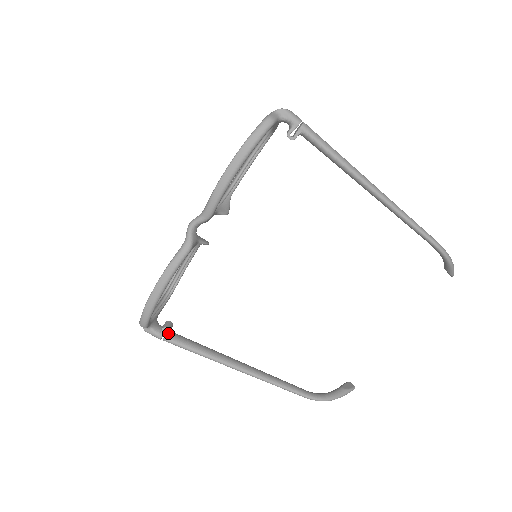
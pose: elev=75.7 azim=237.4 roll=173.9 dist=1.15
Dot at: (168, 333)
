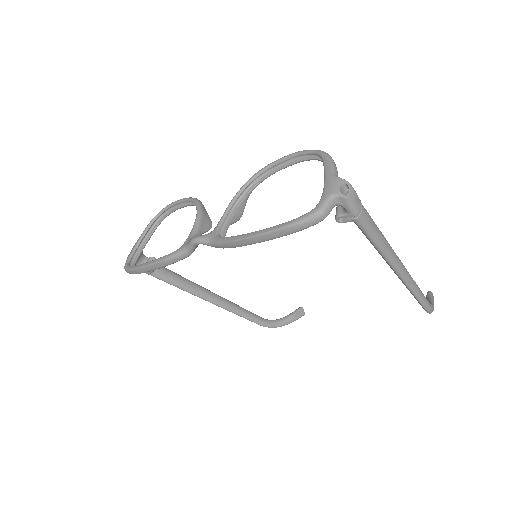
Dot at: (151, 272)
